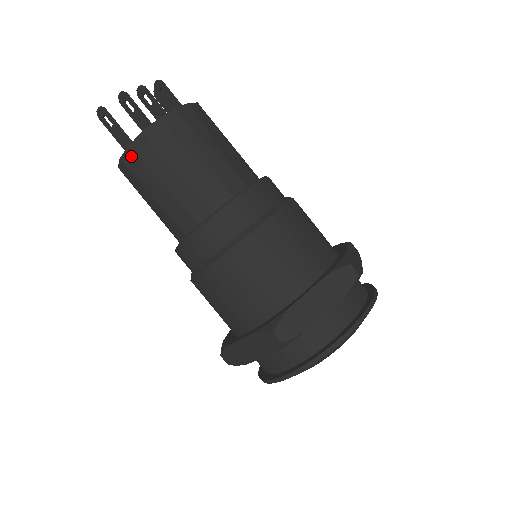
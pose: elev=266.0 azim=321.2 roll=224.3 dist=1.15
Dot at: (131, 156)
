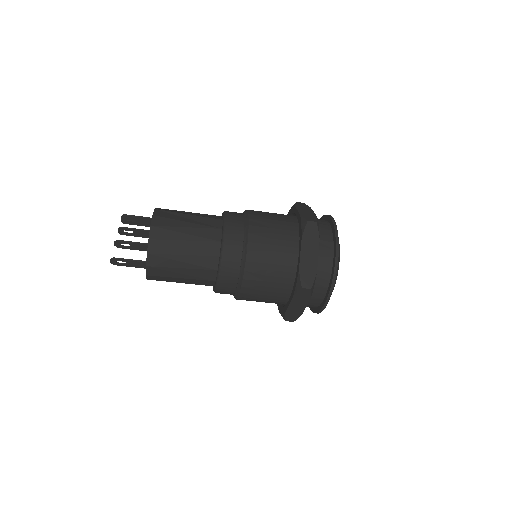
Dot at: (152, 269)
